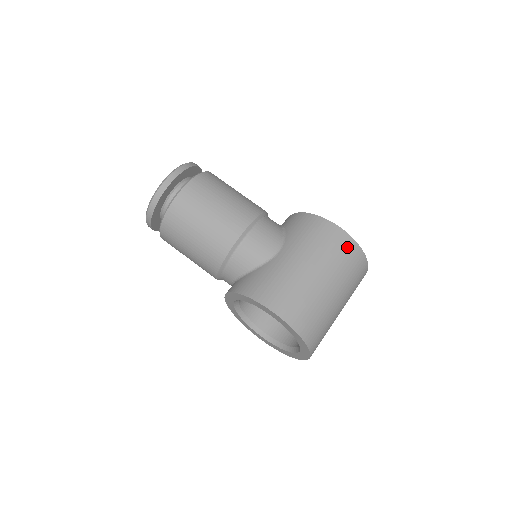
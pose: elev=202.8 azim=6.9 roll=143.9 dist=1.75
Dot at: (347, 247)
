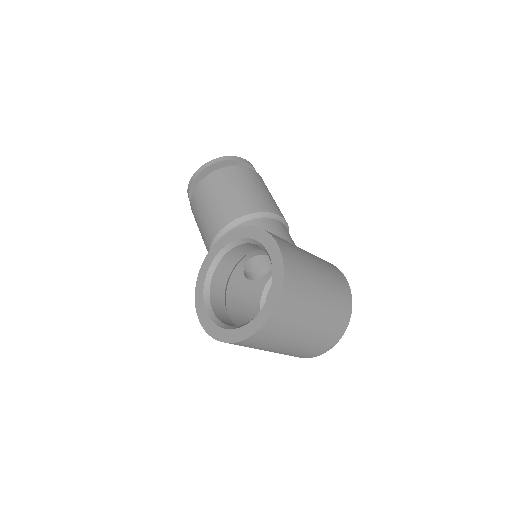
Dot at: (345, 291)
